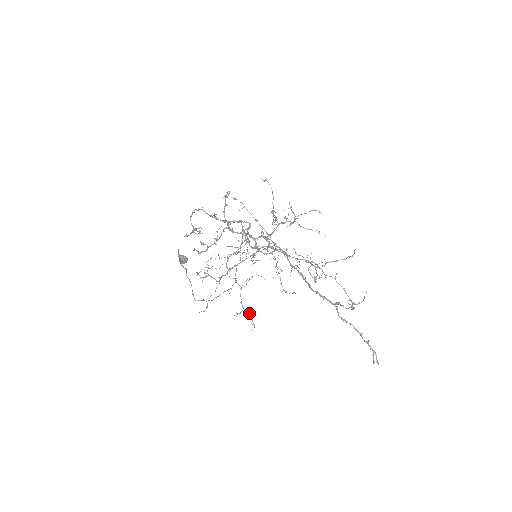
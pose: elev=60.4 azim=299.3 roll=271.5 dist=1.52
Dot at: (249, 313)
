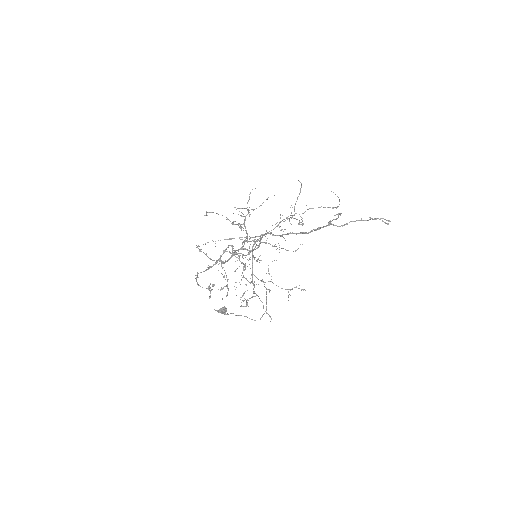
Dot at: occluded
